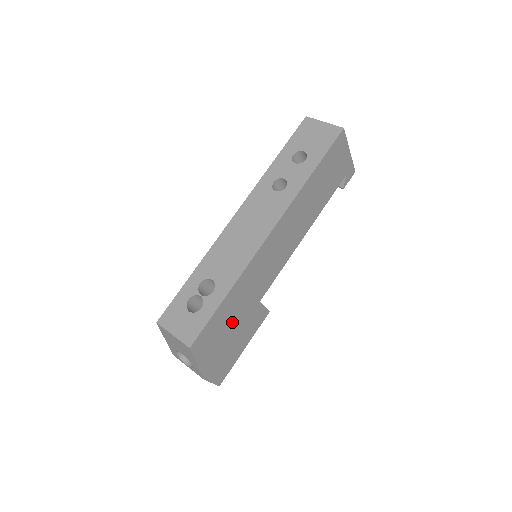
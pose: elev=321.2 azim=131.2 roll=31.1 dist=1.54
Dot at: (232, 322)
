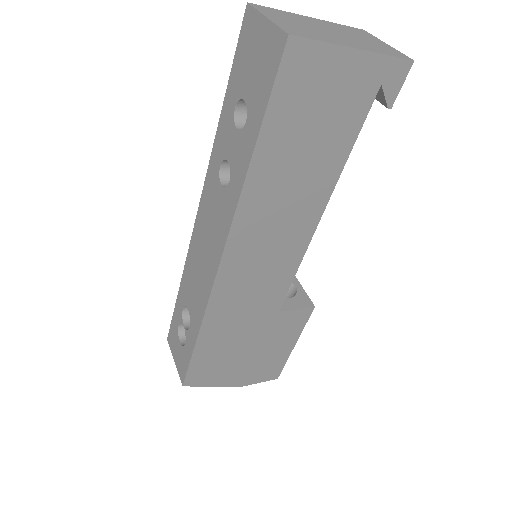
Dot at: (239, 345)
